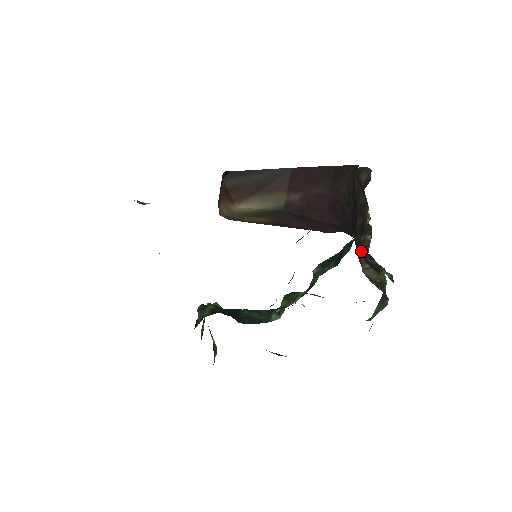
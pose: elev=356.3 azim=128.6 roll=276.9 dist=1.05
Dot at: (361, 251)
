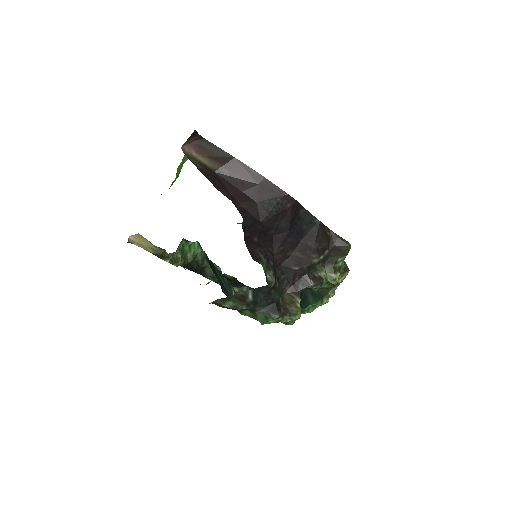
Dot at: (263, 249)
